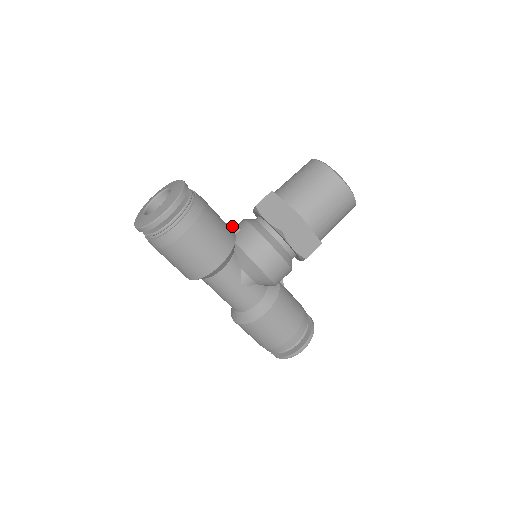
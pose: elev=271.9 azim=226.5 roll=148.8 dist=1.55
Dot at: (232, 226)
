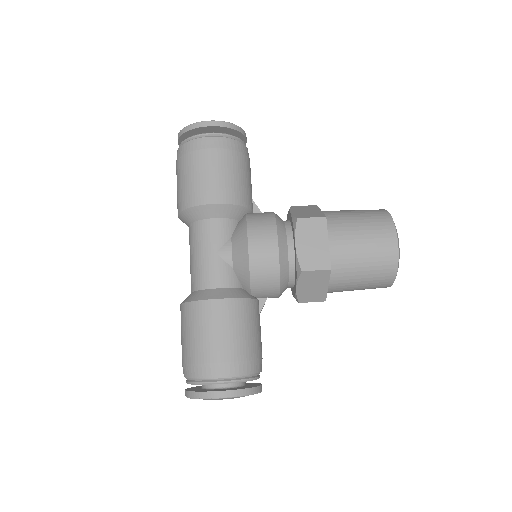
Dot at: occluded
